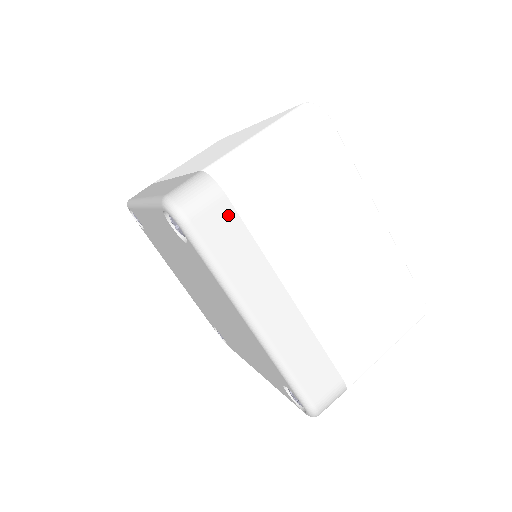
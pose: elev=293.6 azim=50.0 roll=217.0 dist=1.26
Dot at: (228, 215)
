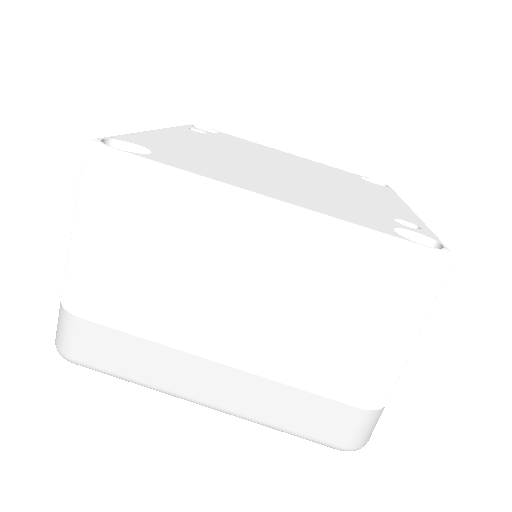
Dot at: (96, 333)
